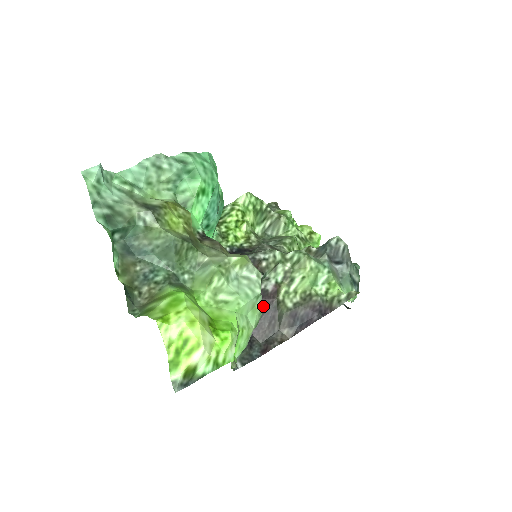
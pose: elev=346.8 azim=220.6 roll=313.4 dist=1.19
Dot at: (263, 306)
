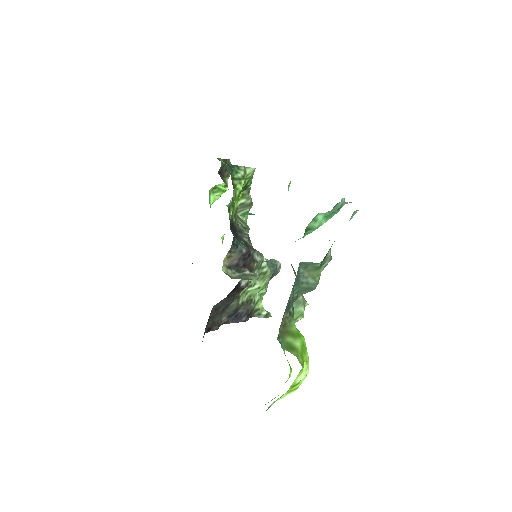
Dot at: (231, 295)
